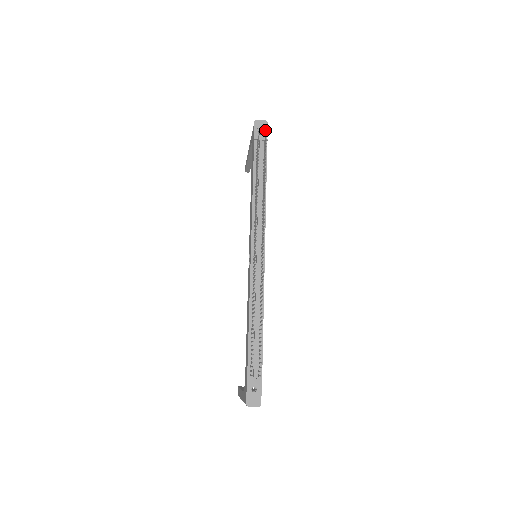
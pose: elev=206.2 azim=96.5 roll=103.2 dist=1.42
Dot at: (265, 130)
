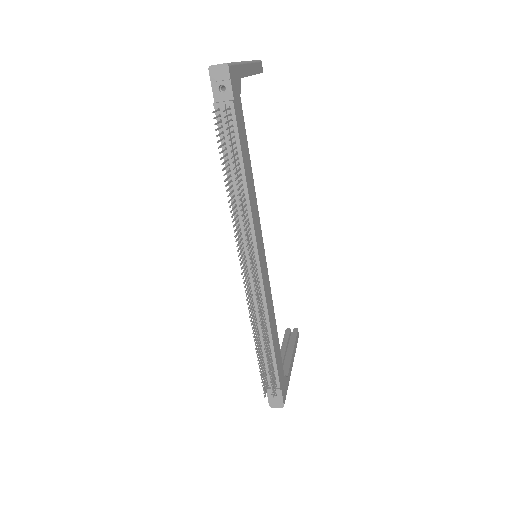
Dot at: (227, 82)
